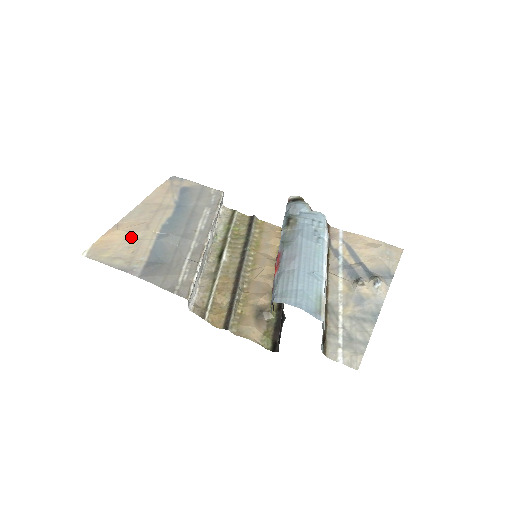
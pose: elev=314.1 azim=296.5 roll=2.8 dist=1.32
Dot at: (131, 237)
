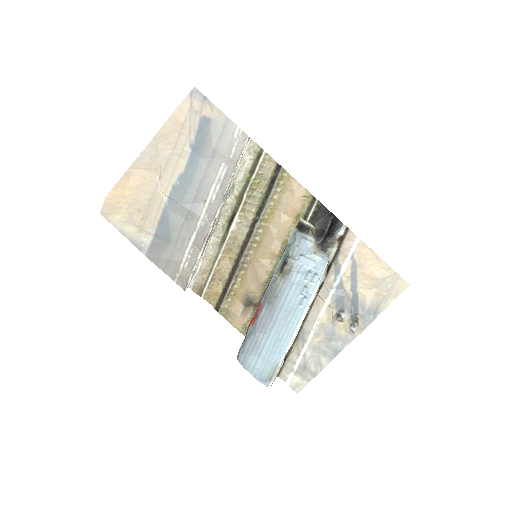
Dot at: (141, 197)
